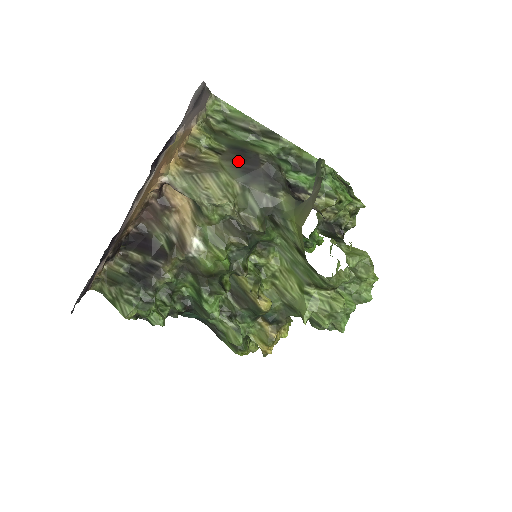
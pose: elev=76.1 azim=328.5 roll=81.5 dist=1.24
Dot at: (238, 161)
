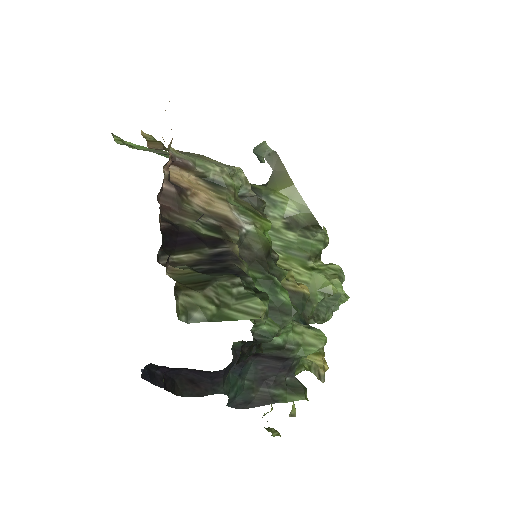
Dot at: occluded
